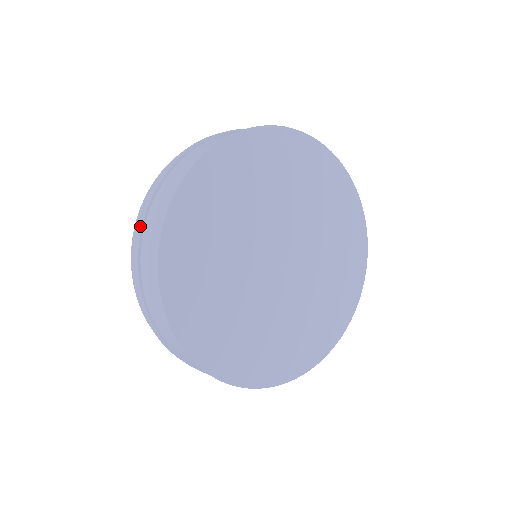
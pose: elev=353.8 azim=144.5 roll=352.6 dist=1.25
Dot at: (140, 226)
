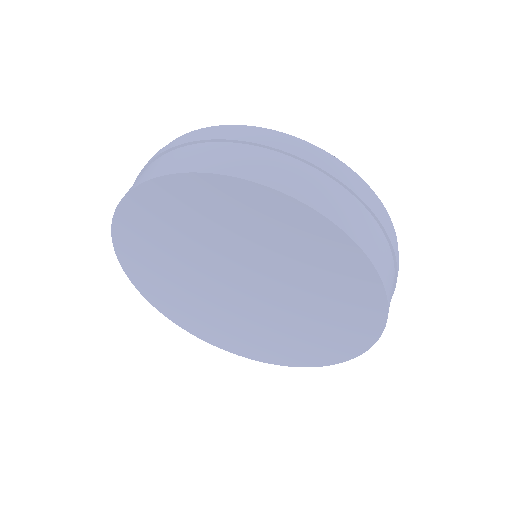
Dot at: (178, 143)
